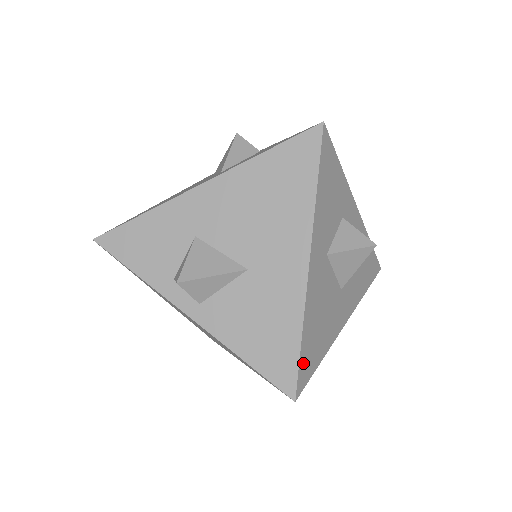
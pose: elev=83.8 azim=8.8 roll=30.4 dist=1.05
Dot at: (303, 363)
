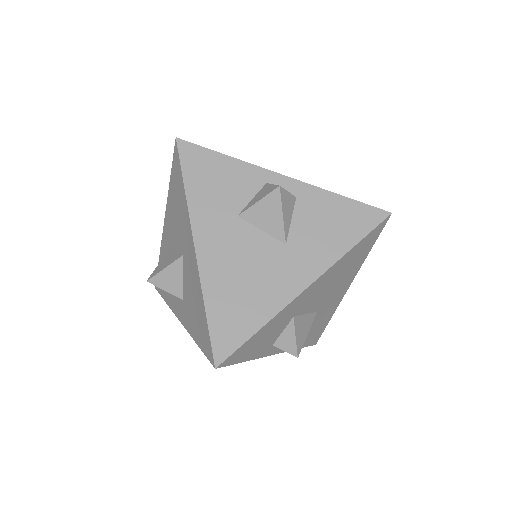
Dot at: occluded
